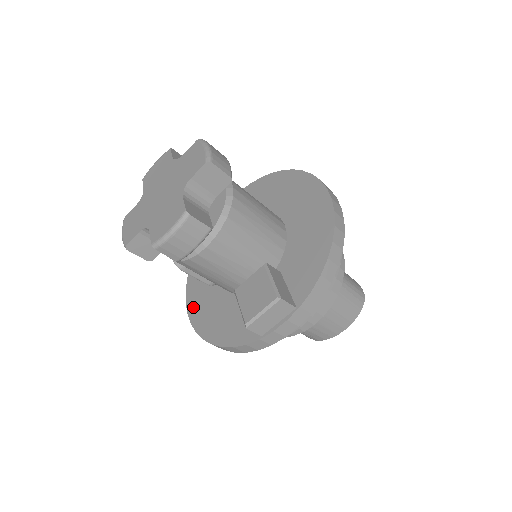
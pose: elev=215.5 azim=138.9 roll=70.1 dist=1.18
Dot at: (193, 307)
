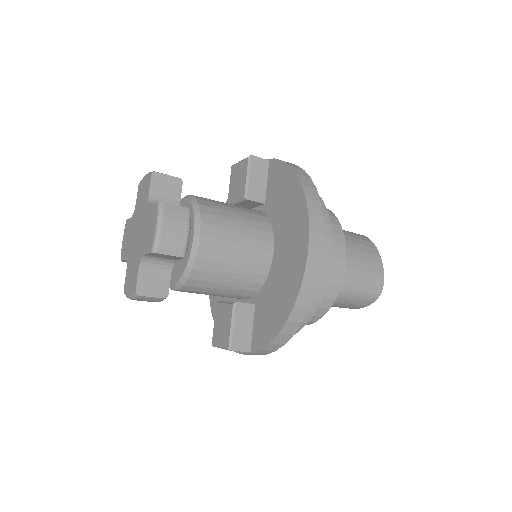
Dot at: occluded
